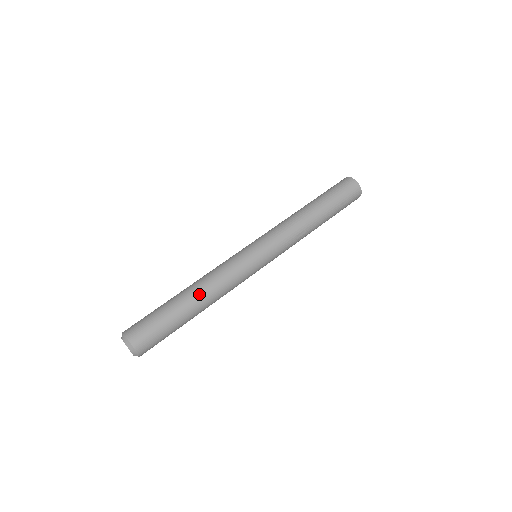
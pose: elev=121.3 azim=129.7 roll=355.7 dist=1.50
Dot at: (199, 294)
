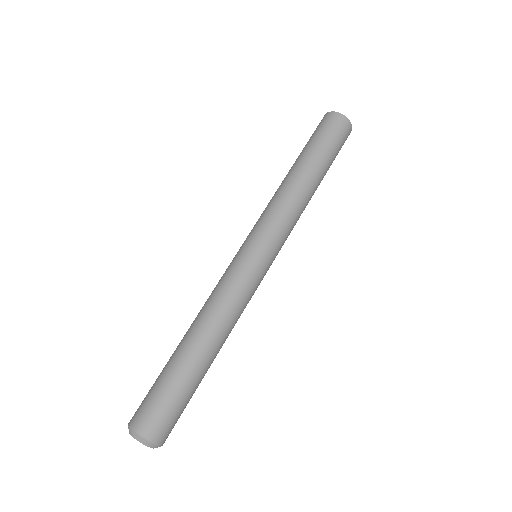
Dot at: (216, 343)
